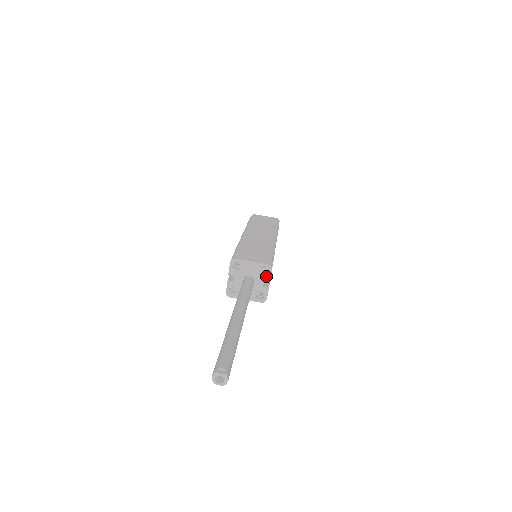
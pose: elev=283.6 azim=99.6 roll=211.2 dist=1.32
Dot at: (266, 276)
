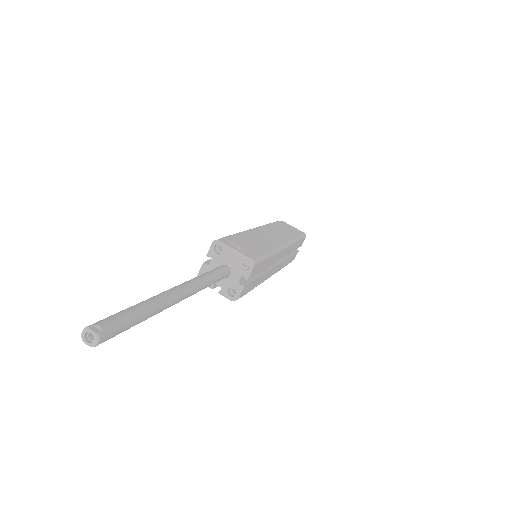
Dot at: (245, 272)
